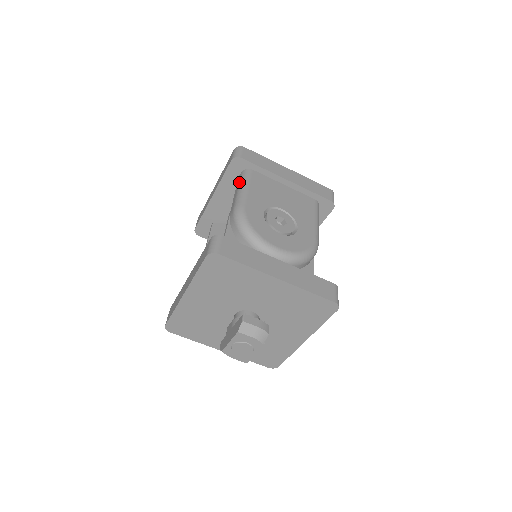
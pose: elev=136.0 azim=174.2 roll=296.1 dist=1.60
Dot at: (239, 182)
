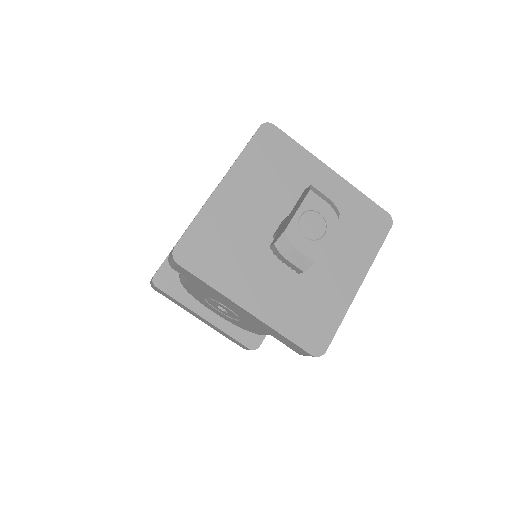
Dot at: occluded
